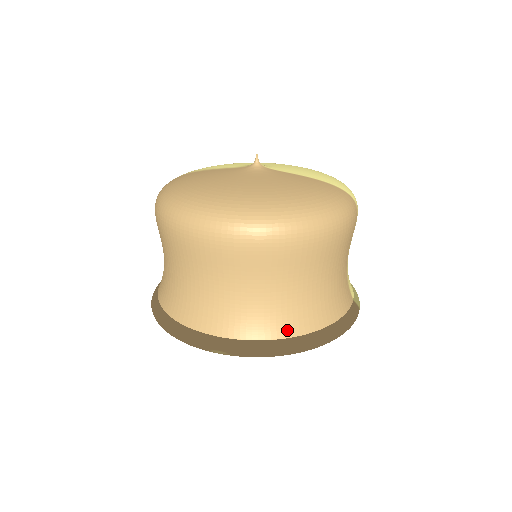
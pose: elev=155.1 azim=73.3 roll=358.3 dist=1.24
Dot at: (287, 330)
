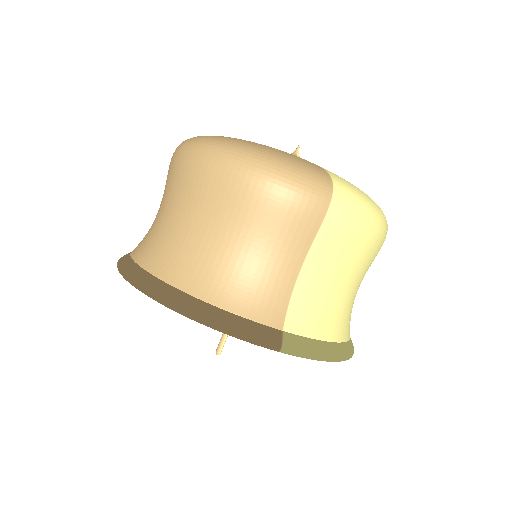
Dot at: (161, 269)
